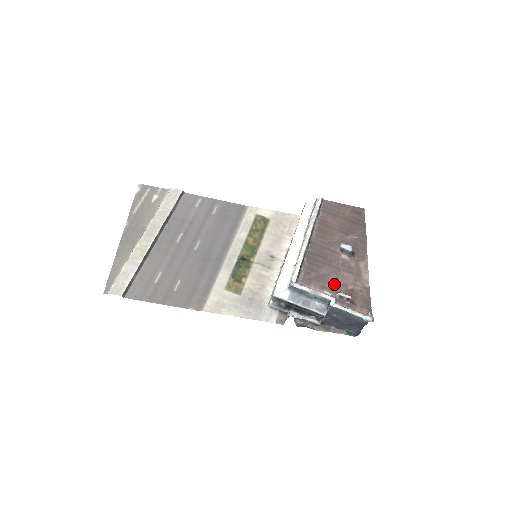
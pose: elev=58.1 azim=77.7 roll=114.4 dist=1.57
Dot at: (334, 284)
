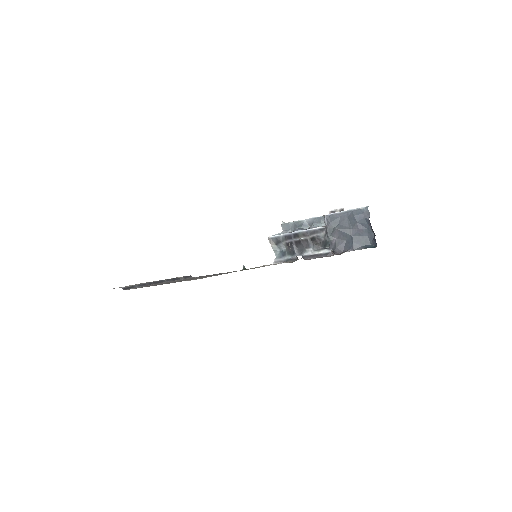
Dot at: occluded
